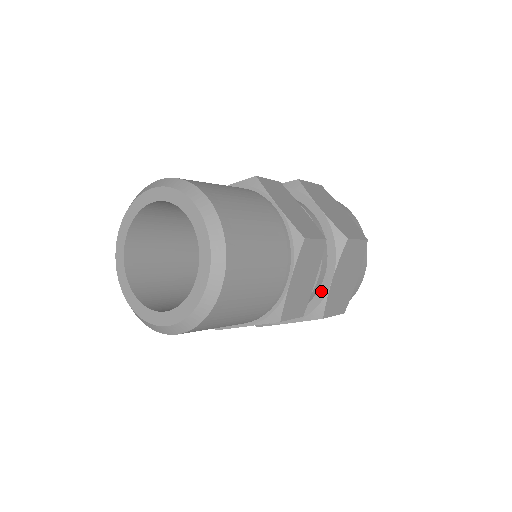
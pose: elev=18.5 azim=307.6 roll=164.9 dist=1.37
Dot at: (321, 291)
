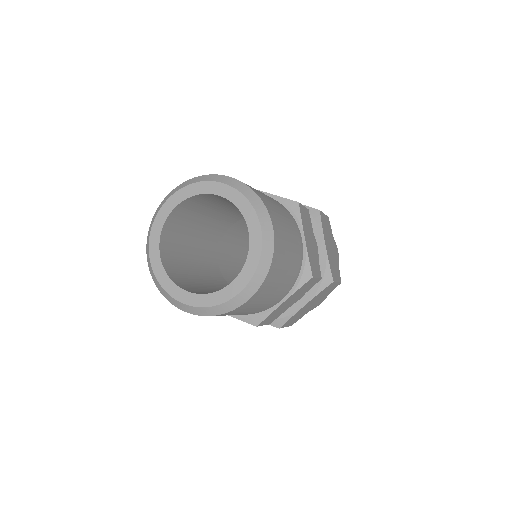
Dot at: (291, 309)
